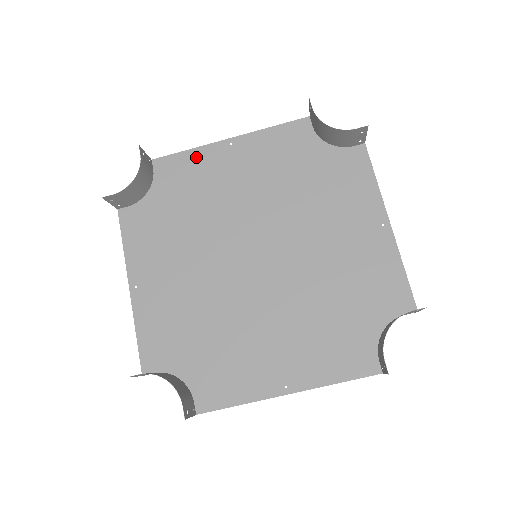
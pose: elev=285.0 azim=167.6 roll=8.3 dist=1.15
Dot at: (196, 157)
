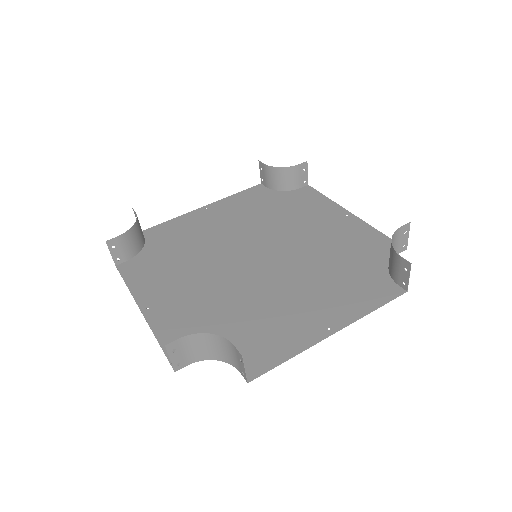
Dot at: (180, 221)
